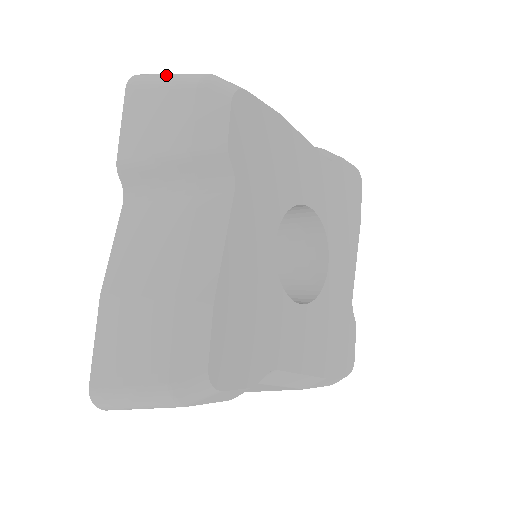
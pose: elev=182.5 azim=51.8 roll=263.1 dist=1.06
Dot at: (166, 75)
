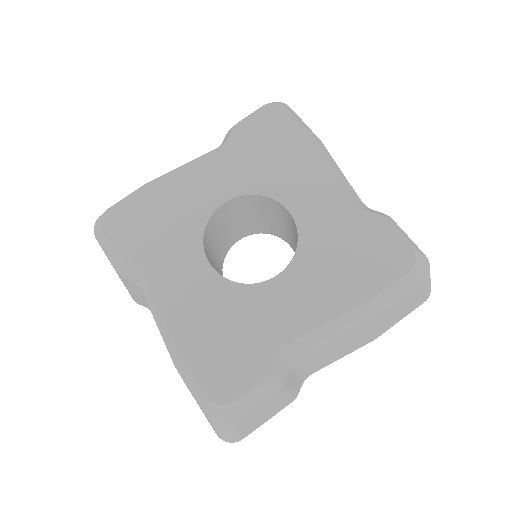
Dot at: occluded
